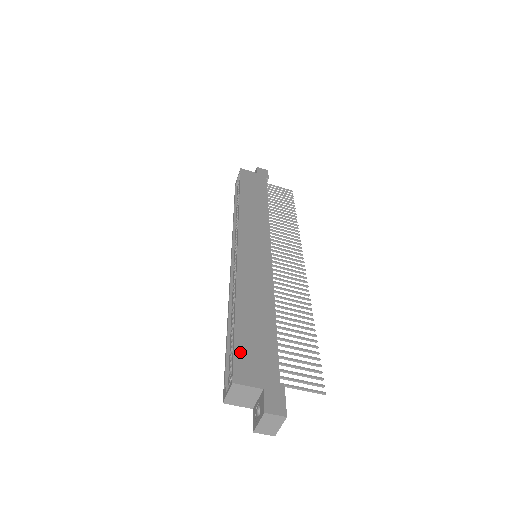
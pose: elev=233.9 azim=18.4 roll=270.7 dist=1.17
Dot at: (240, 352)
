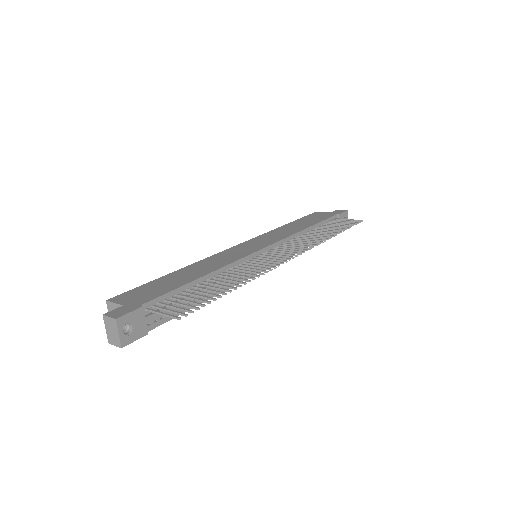
Dot at: (138, 289)
